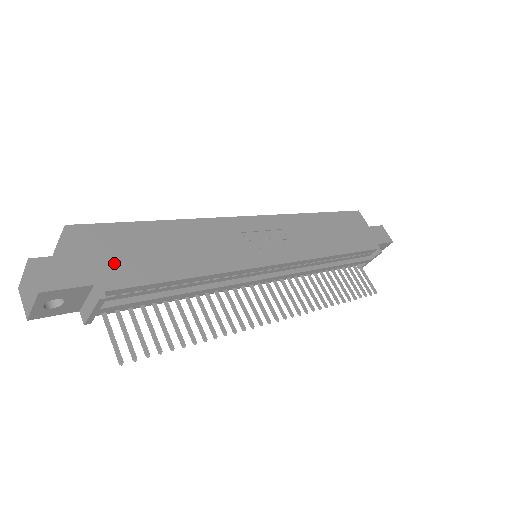
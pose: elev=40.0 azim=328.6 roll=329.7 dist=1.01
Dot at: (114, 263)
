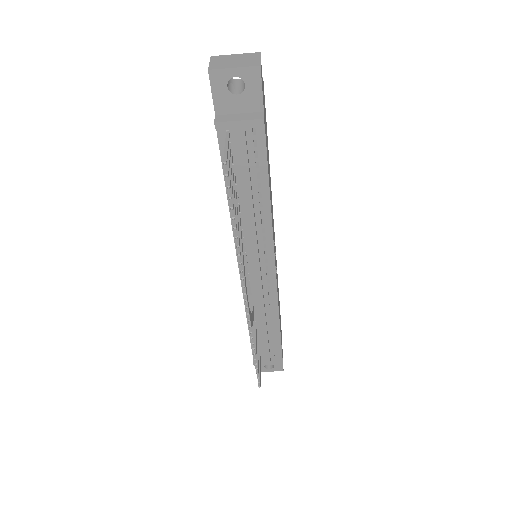
Dot at: occluded
